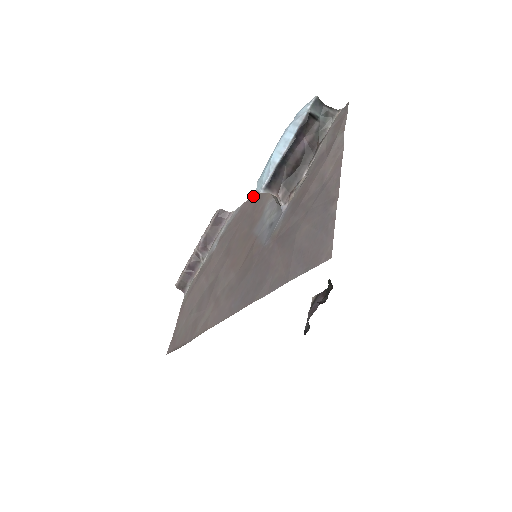
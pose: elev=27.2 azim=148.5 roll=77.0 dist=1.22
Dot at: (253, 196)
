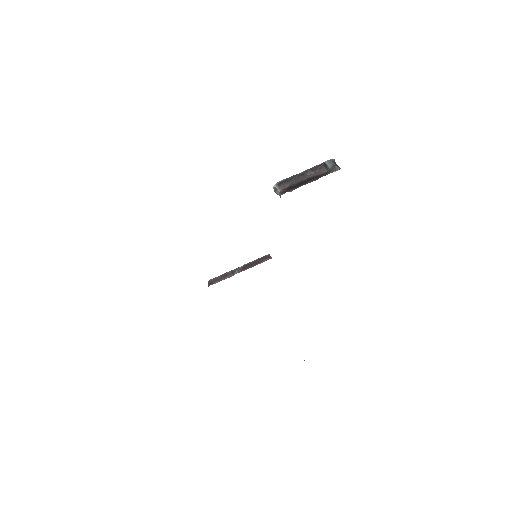
Dot at: occluded
